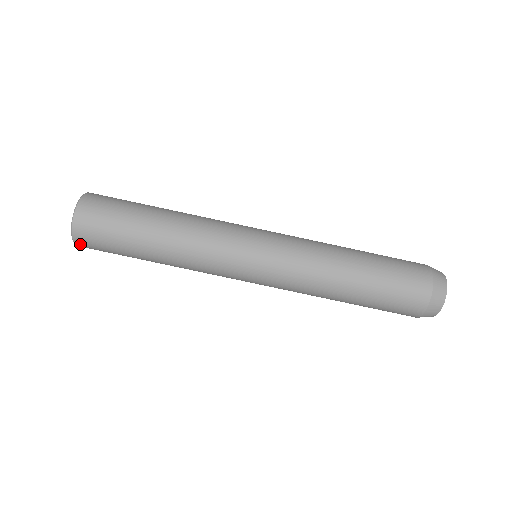
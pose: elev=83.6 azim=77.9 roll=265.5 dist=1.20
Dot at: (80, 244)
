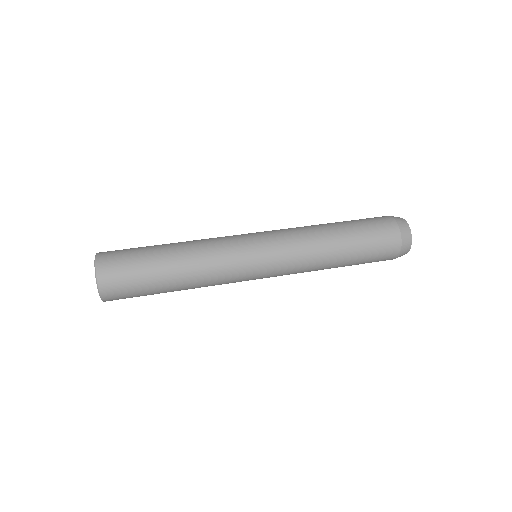
Dot at: (104, 285)
